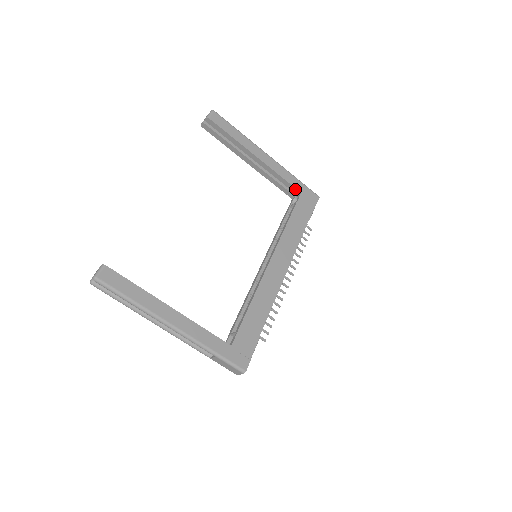
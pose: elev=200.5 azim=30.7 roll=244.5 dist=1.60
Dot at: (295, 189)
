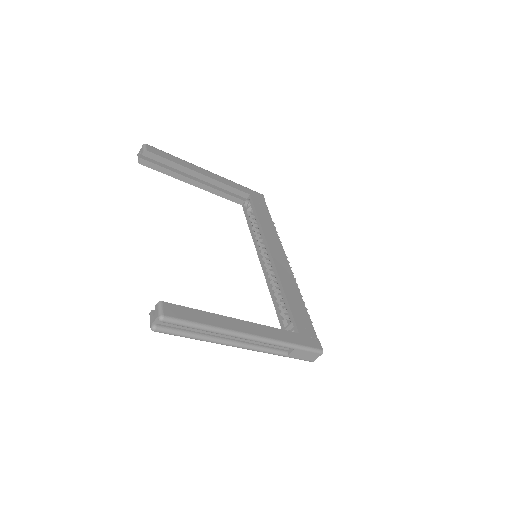
Dot at: (244, 193)
